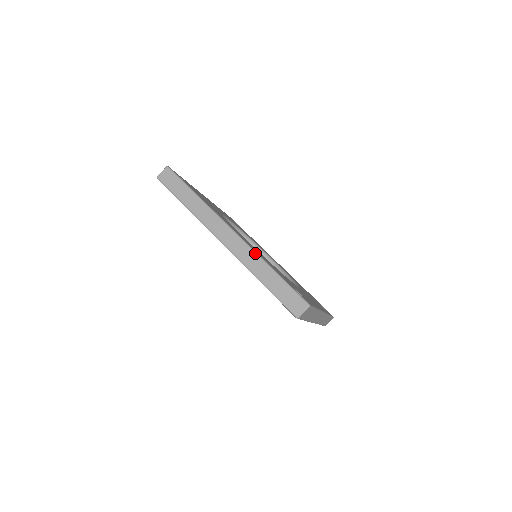
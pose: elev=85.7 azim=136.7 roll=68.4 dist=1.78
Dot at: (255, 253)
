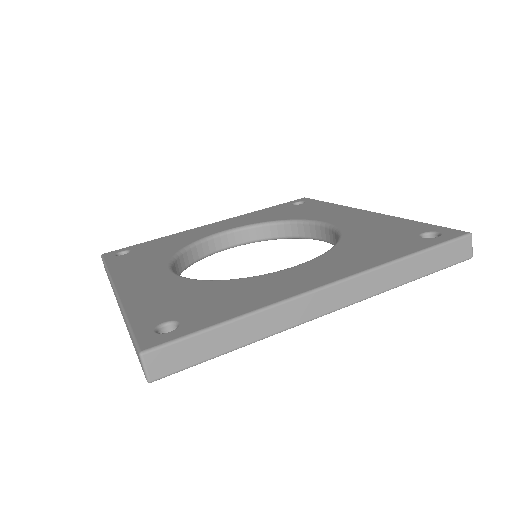
Dot at: (379, 269)
